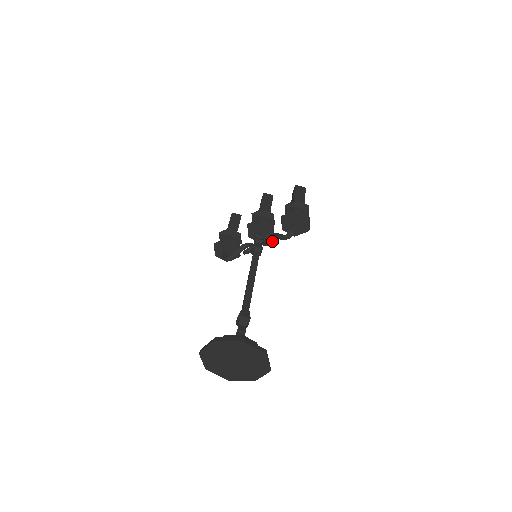
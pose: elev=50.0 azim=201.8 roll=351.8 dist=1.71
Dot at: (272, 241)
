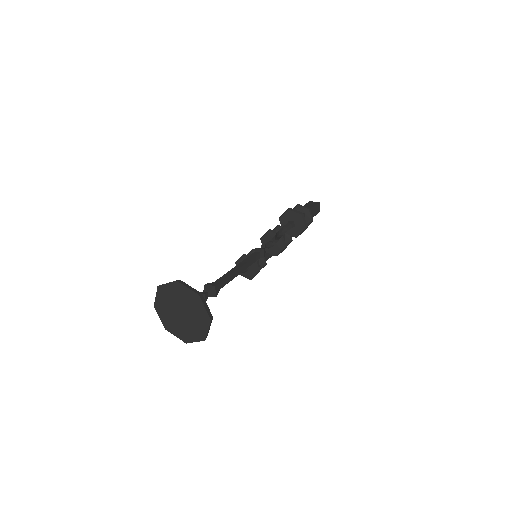
Dot at: (271, 241)
